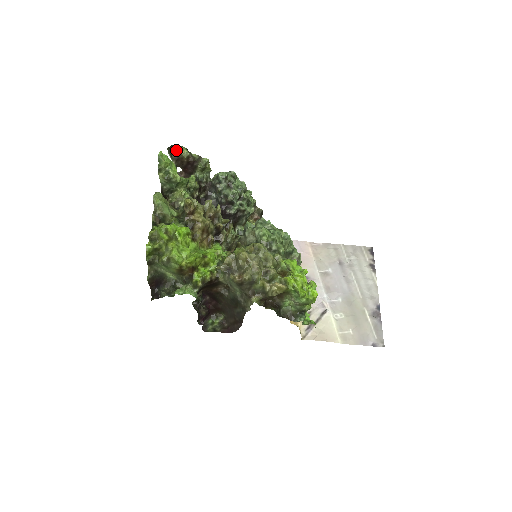
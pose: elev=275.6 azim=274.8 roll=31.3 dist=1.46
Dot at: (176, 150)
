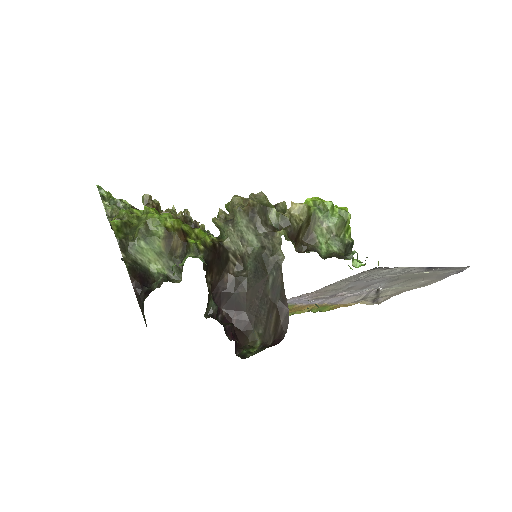
Dot at: occluded
